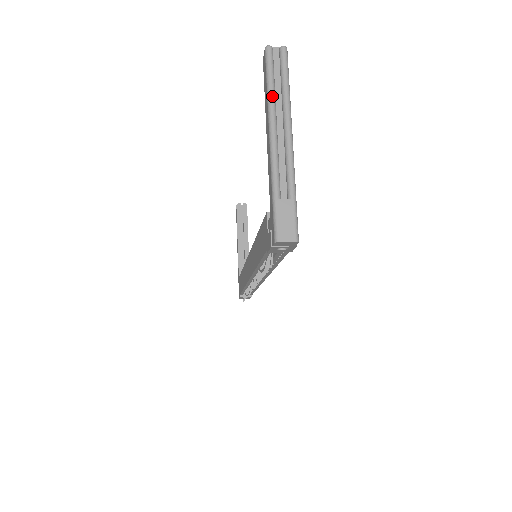
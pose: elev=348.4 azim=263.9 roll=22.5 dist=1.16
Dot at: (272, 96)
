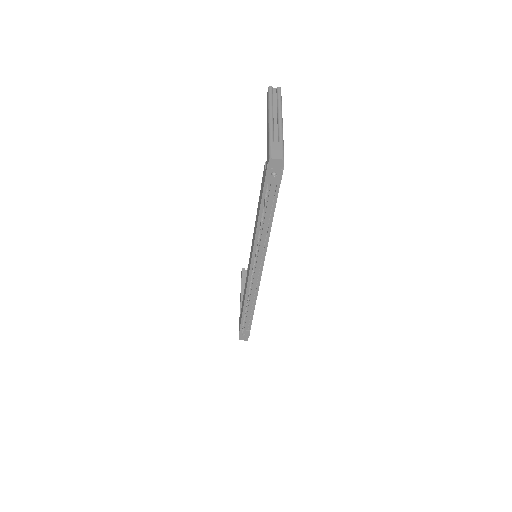
Dot at: (271, 103)
